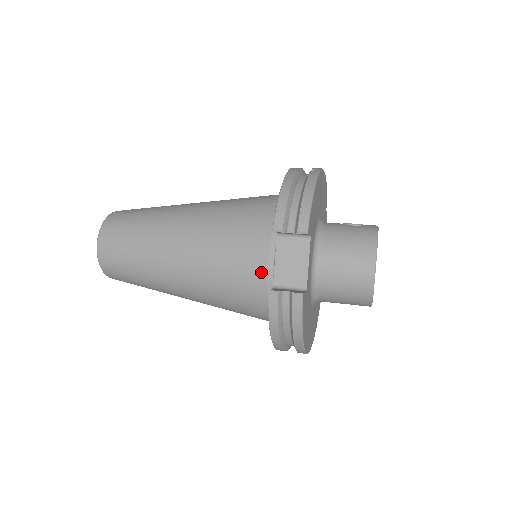
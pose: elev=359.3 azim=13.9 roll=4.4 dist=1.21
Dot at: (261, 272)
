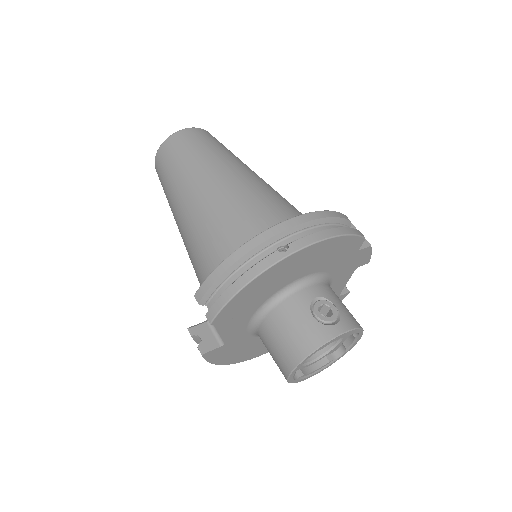
Dot at: occluded
